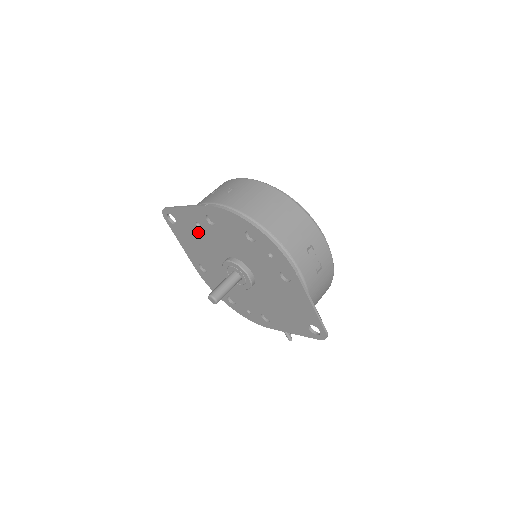
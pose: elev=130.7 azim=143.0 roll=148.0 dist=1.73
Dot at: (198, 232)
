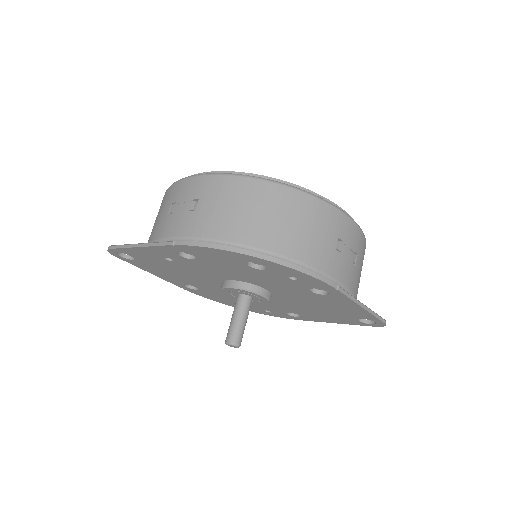
Dot at: (171, 264)
